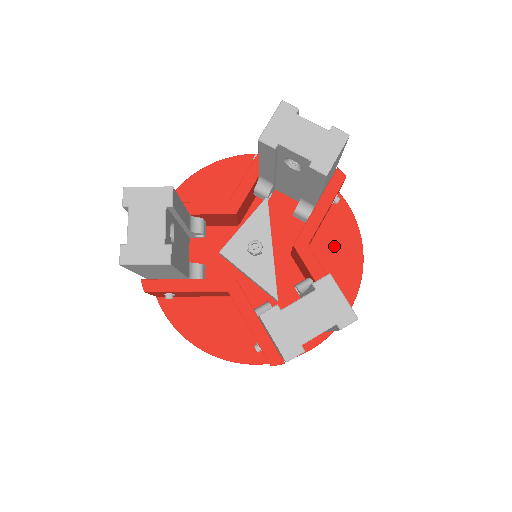
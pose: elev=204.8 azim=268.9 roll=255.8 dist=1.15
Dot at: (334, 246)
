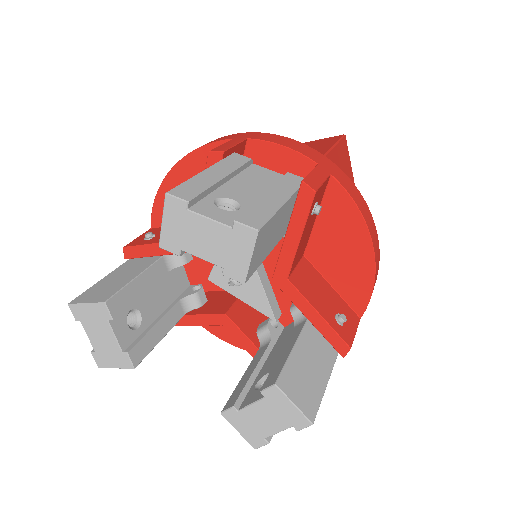
Dot at: (336, 243)
